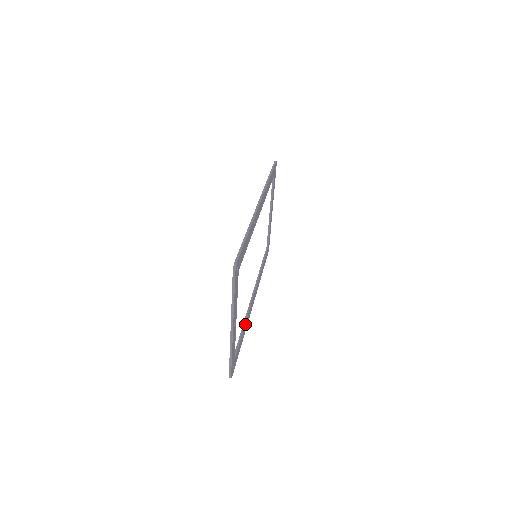
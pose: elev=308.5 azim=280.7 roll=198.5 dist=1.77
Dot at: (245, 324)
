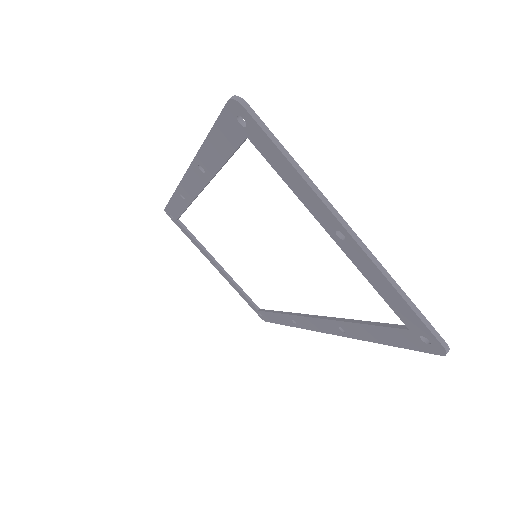
Dot at: (350, 322)
